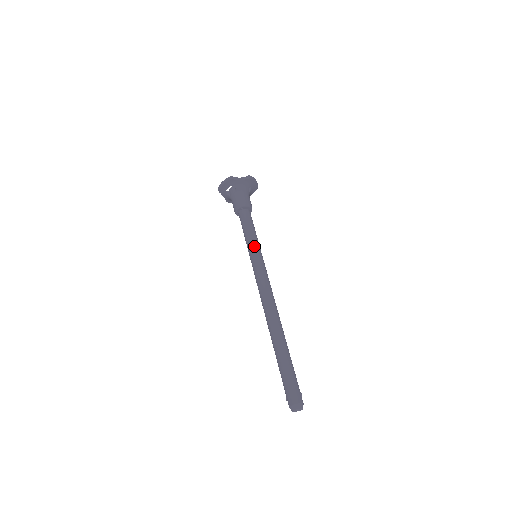
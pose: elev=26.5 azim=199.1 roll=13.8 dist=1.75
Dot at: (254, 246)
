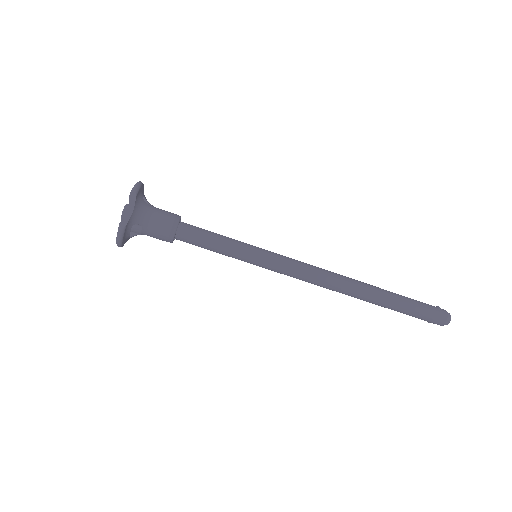
Dot at: (246, 254)
